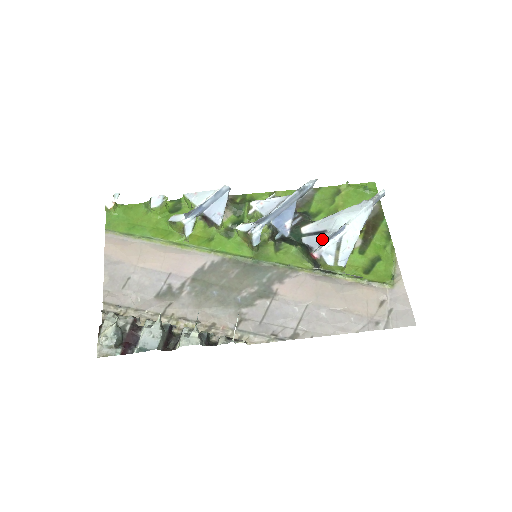
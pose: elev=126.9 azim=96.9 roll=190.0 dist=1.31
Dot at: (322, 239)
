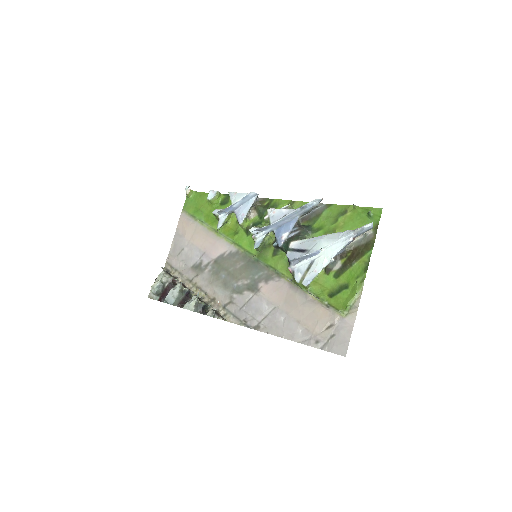
Dot at: occluded
